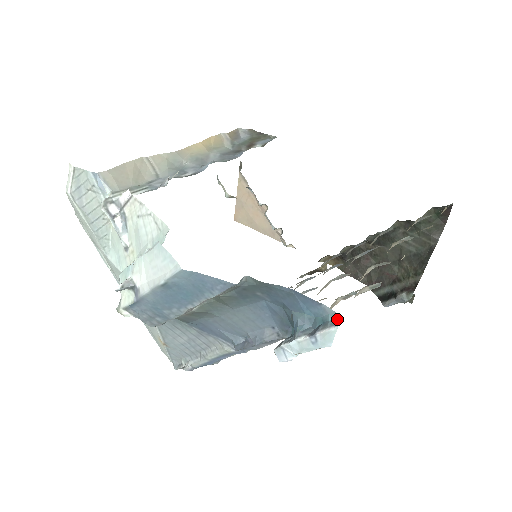
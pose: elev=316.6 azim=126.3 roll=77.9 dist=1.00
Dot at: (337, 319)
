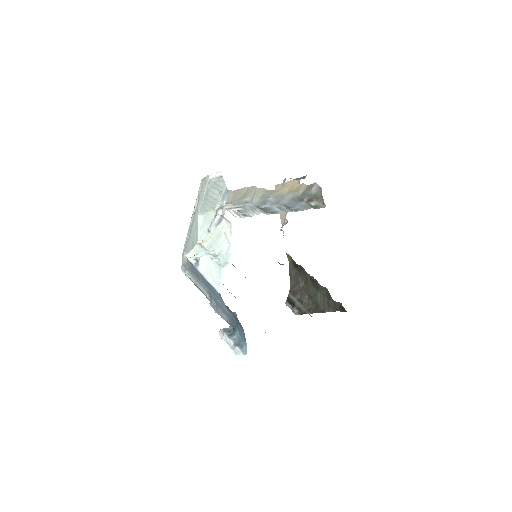
Dot at: (245, 352)
